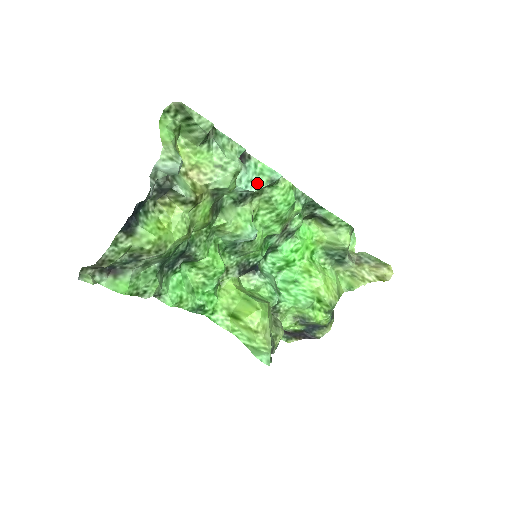
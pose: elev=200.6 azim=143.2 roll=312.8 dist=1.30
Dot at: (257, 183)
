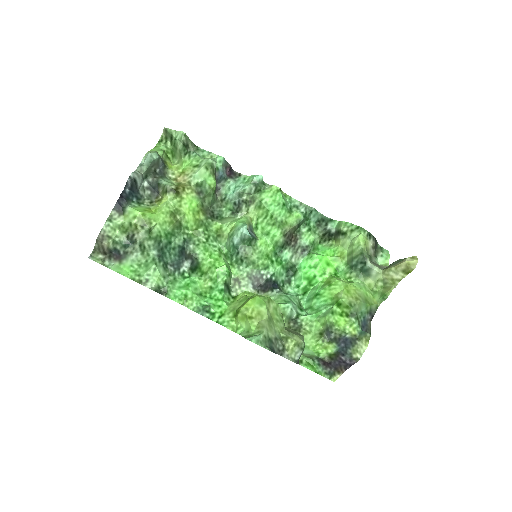
Dot at: (242, 187)
